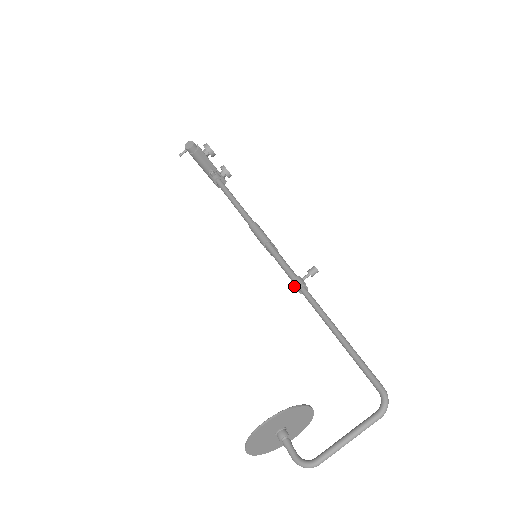
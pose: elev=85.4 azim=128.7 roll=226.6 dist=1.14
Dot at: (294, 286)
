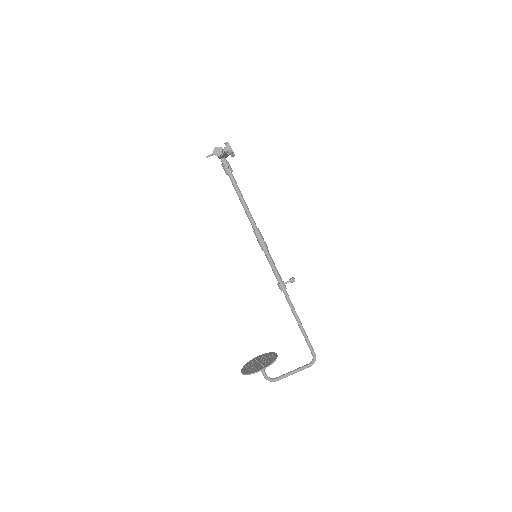
Dot at: (280, 288)
